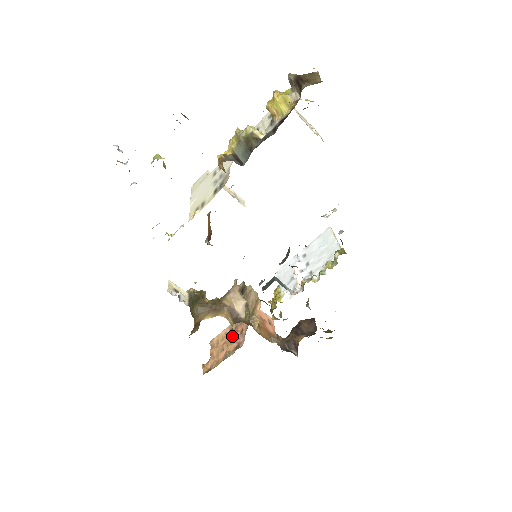
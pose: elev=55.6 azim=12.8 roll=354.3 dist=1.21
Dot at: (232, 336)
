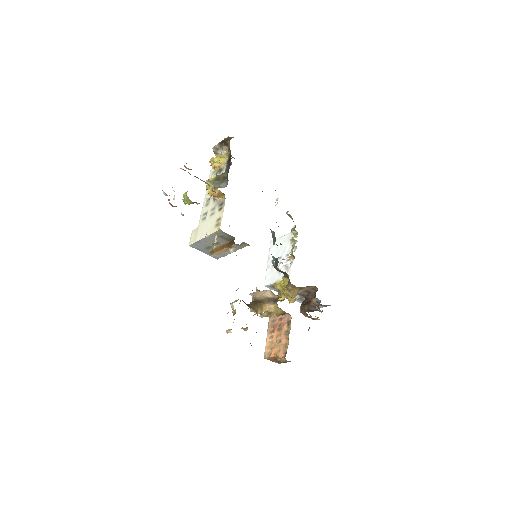
Dot at: (277, 329)
